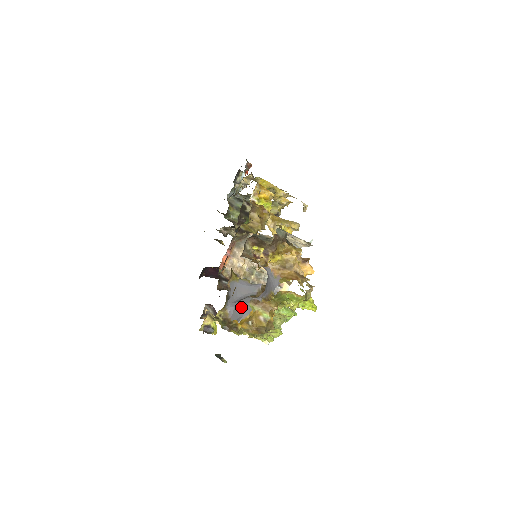
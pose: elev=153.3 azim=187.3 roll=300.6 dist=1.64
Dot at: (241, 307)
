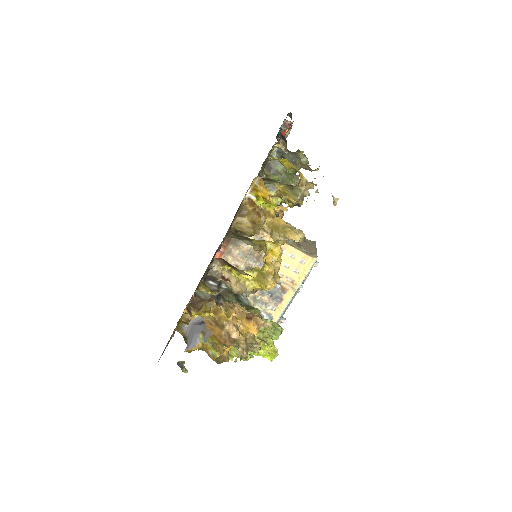
Dot at: (192, 335)
